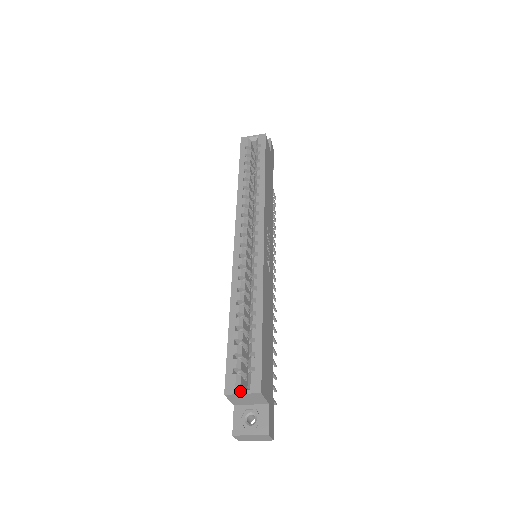
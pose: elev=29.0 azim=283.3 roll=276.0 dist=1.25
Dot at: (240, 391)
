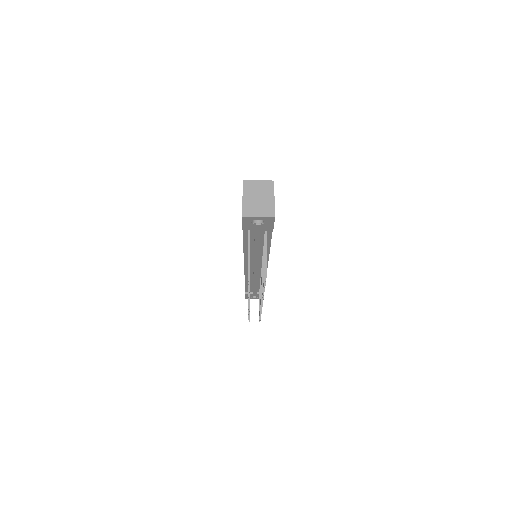
Dot at: (256, 181)
